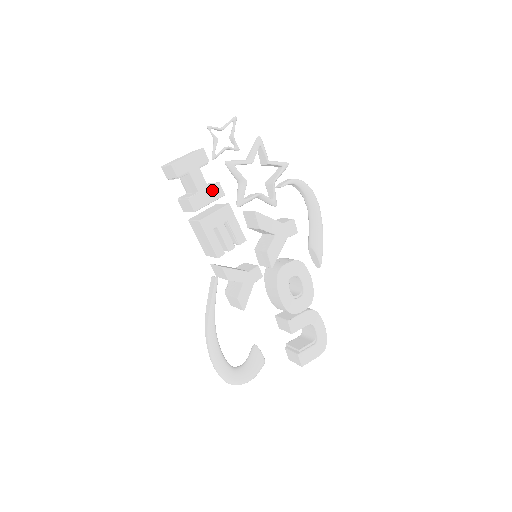
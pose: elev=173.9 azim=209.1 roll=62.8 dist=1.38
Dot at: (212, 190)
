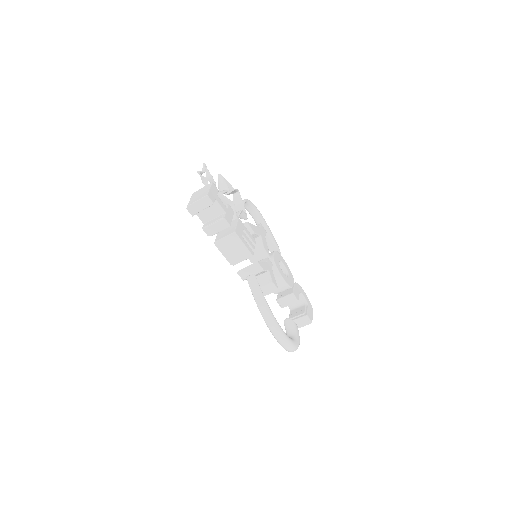
Dot at: (229, 210)
